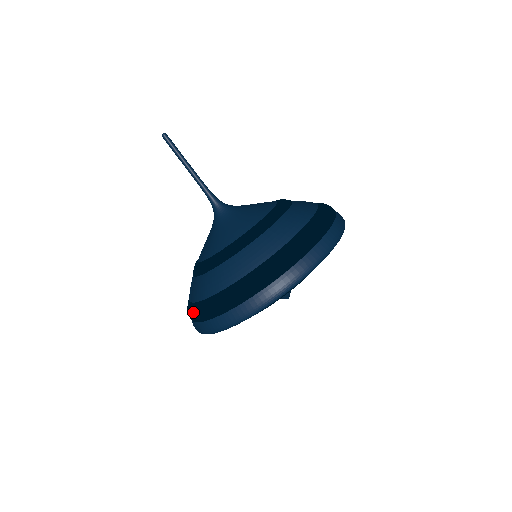
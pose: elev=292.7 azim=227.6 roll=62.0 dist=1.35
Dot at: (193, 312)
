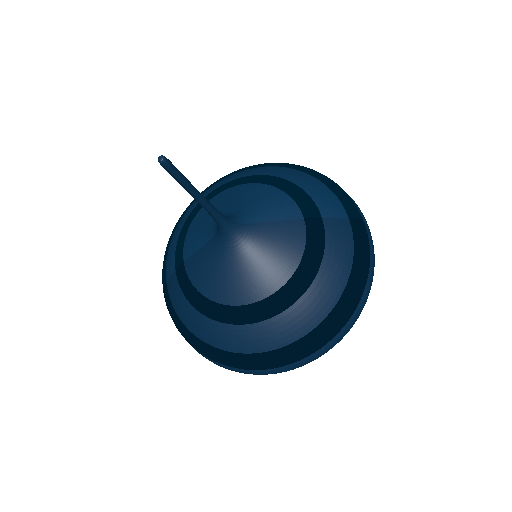
Dot at: (167, 305)
